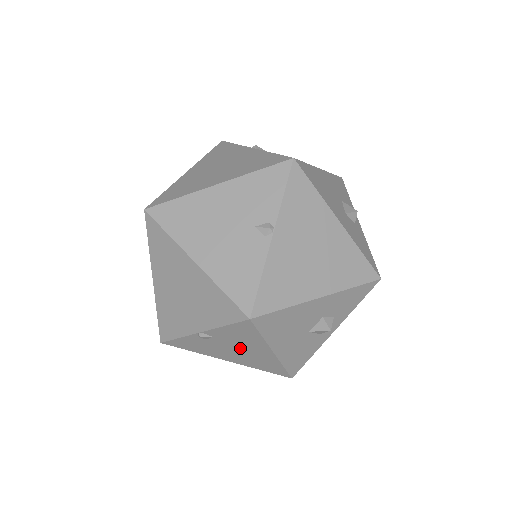
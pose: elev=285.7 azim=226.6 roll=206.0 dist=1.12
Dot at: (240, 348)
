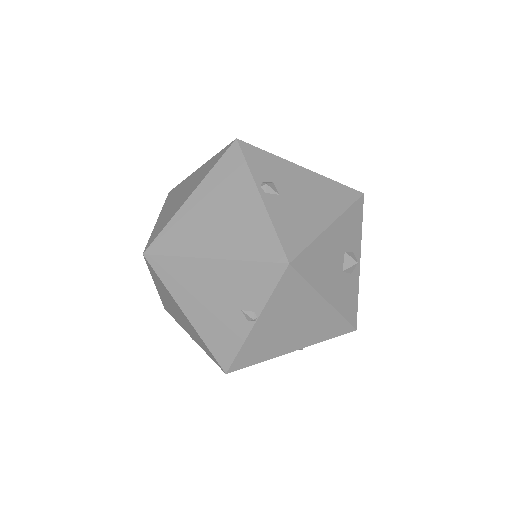
Dot at: occluded
